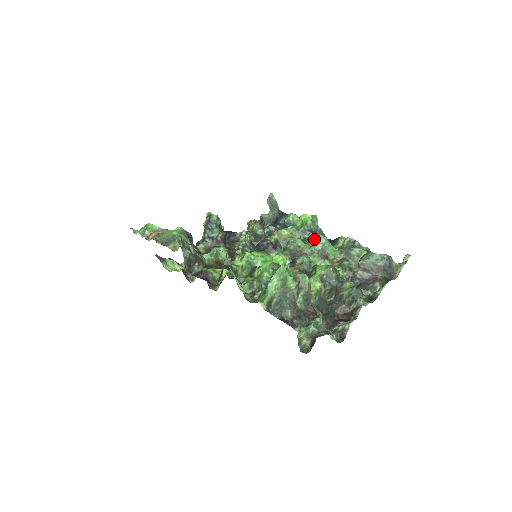
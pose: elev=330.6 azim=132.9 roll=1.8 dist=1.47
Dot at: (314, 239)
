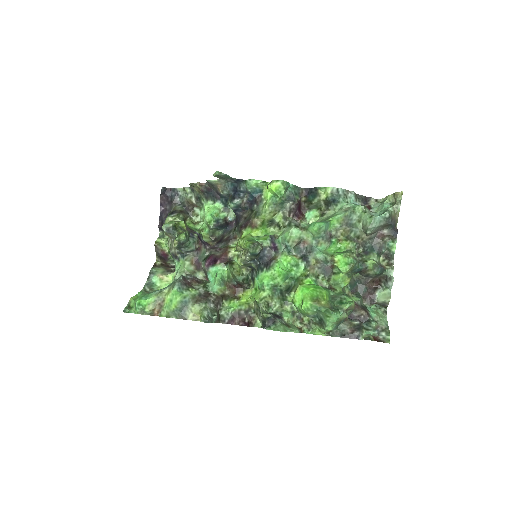
Dot at: (314, 230)
